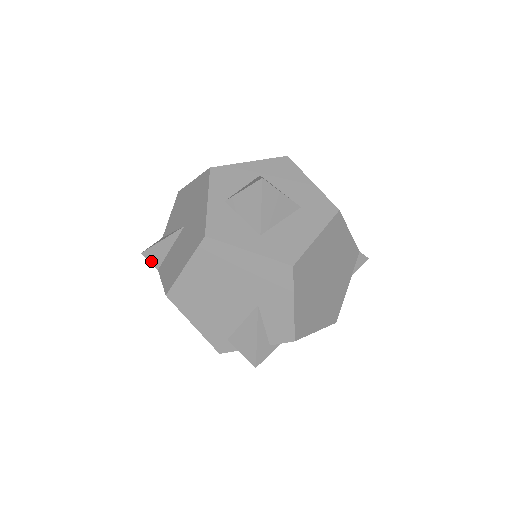
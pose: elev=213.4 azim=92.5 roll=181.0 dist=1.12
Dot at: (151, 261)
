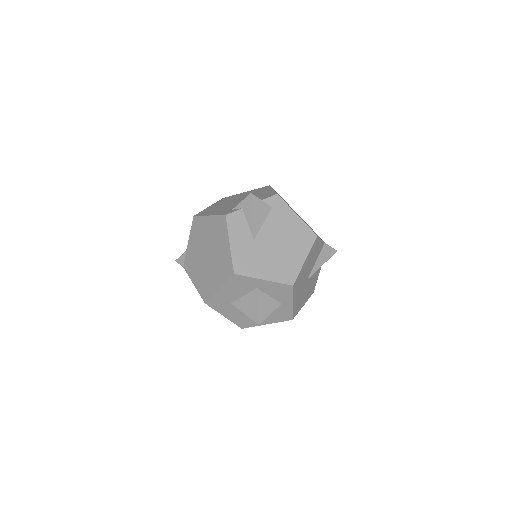
Dot at: (182, 255)
